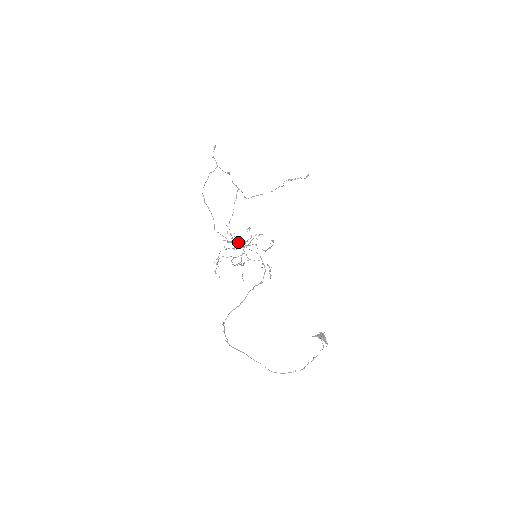
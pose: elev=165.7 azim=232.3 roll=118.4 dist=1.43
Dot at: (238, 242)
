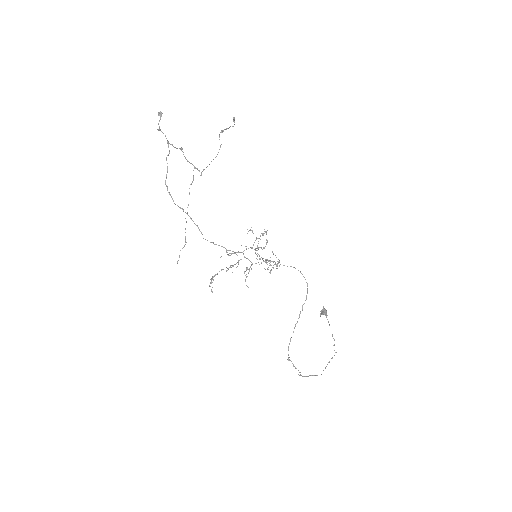
Dot at: (257, 255)
